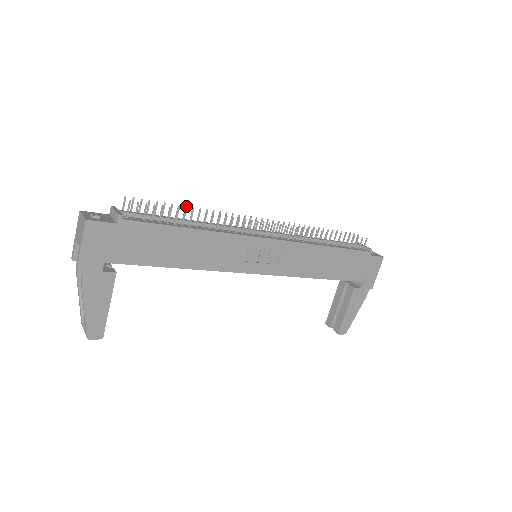
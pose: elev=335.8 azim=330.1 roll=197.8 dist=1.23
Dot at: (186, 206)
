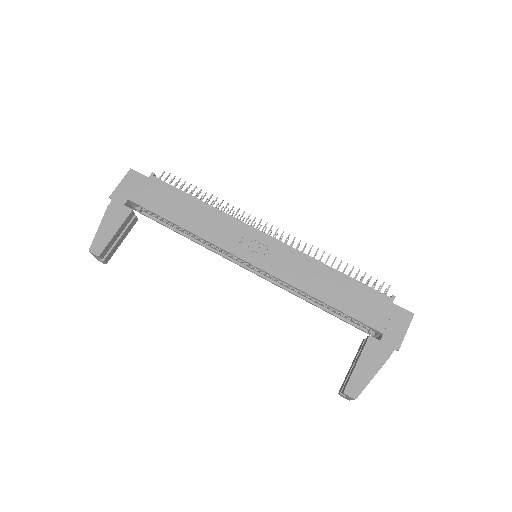
Dot at: occluded
